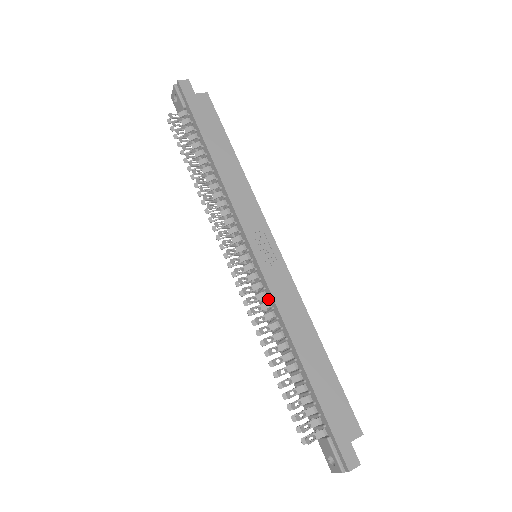
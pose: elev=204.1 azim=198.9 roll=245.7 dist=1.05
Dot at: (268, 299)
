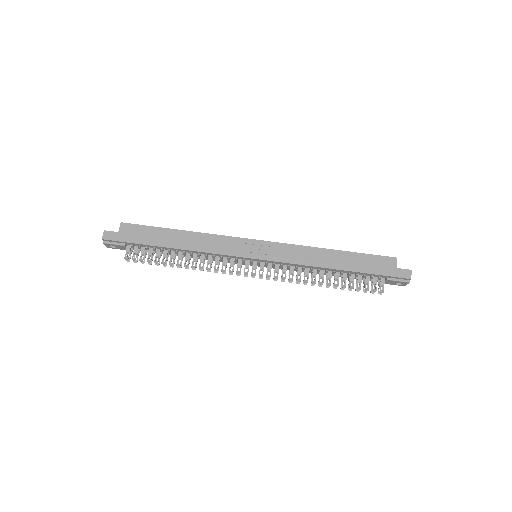
Dot at: (289, 266)
